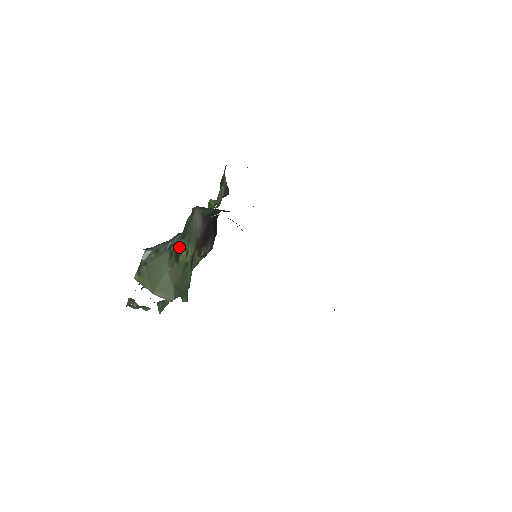
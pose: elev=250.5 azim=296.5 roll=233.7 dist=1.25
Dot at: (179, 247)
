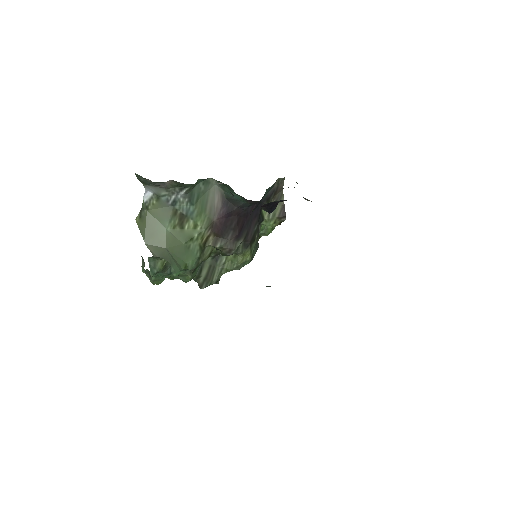
Dot at: (186, 212)
